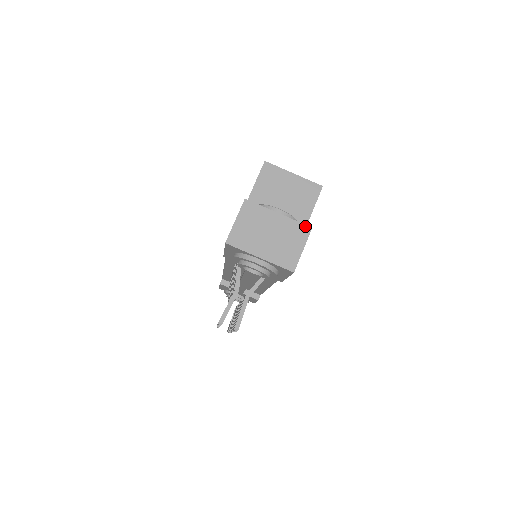
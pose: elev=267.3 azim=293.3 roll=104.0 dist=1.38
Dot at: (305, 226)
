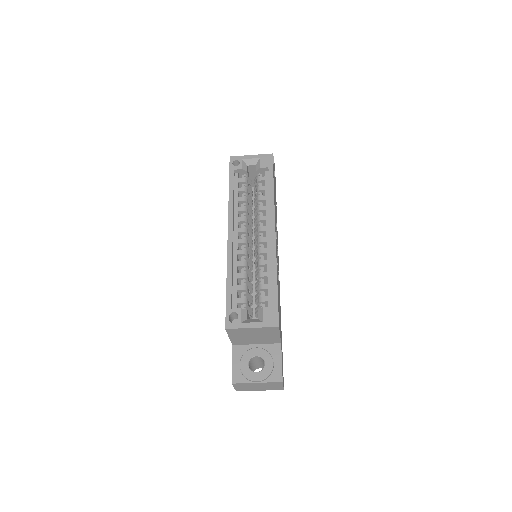
Dot at: (278, 382)
